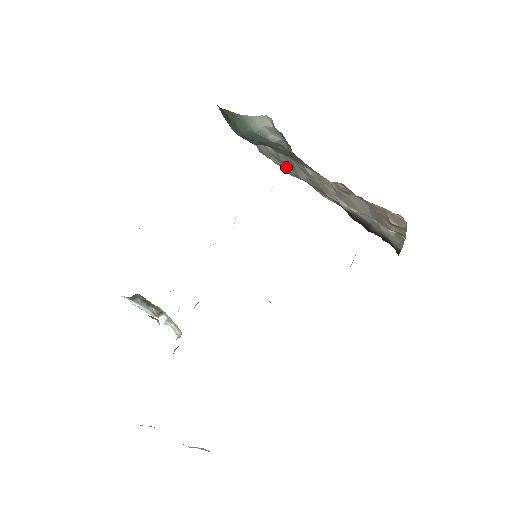
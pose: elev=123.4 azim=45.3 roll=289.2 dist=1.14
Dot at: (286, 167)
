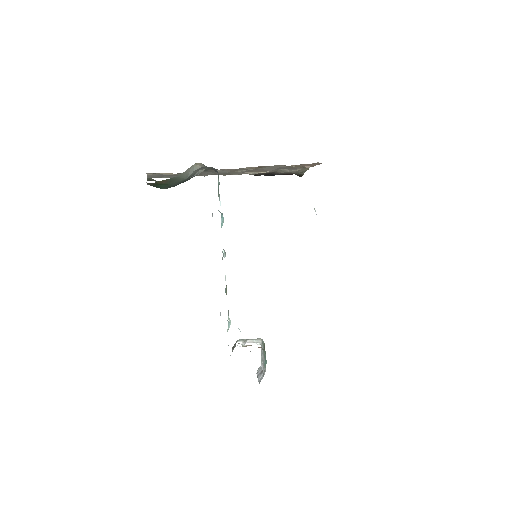
Dot at: occluded
